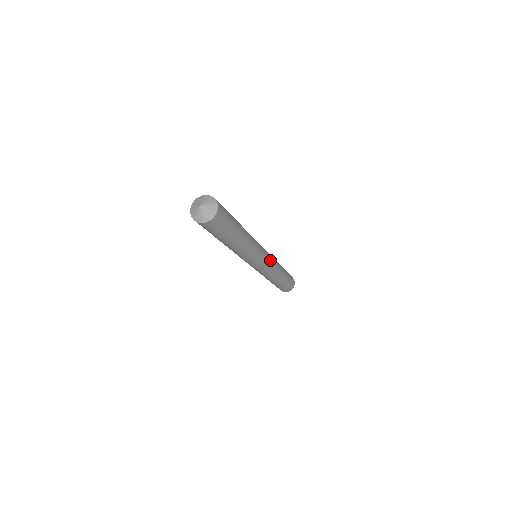
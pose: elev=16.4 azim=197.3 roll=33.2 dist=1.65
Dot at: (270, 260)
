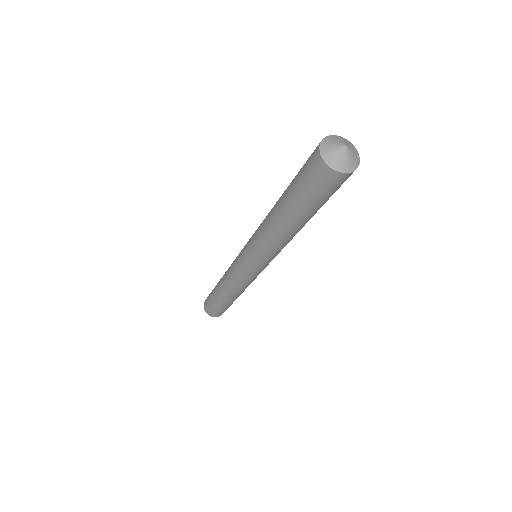
Dot at: occluded
